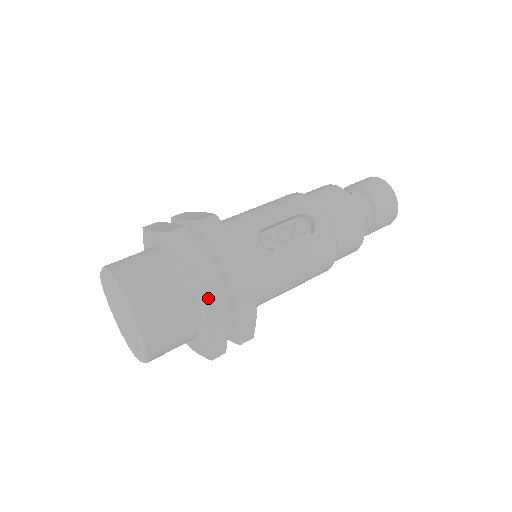
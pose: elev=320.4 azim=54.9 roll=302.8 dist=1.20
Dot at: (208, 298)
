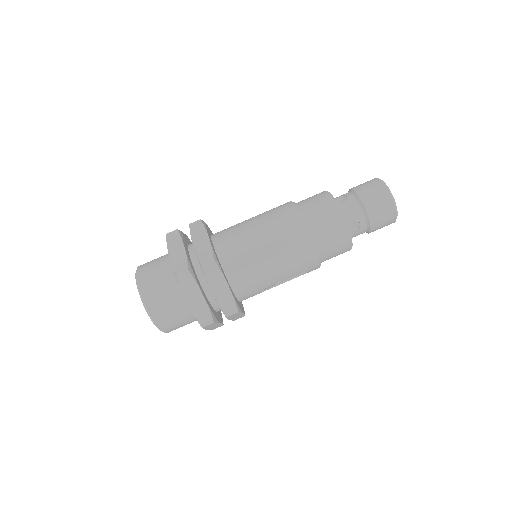
Dot at: (215, 328)
